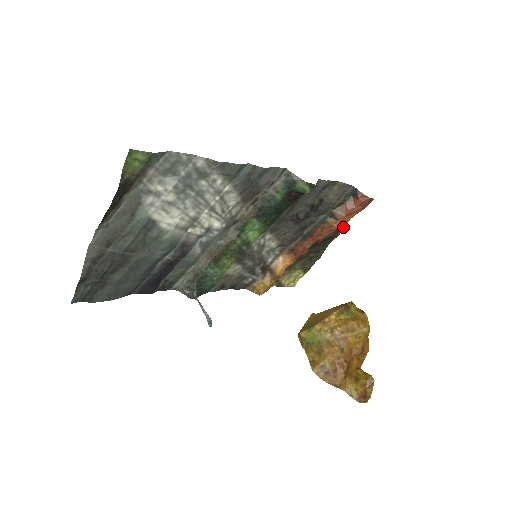
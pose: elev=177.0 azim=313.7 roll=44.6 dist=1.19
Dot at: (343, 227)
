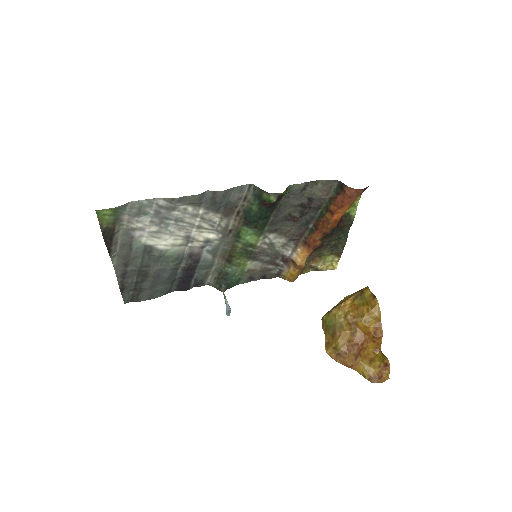
Dot at: (353, 215)
